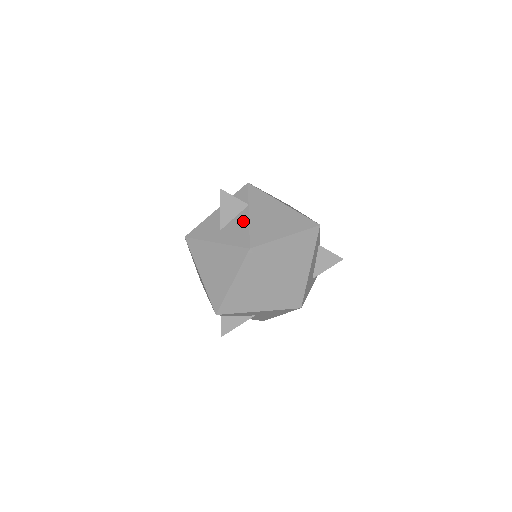
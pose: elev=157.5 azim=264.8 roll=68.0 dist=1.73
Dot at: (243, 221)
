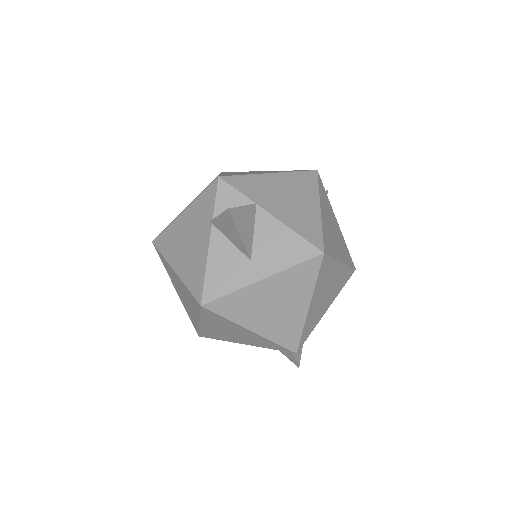
Dot at: (273, 228)
